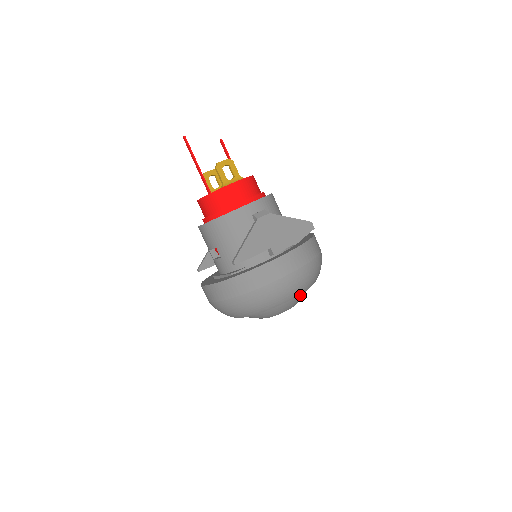
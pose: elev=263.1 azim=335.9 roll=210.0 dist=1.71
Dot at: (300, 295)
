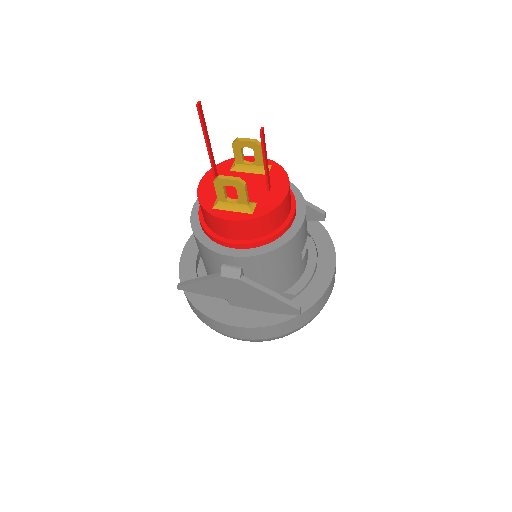
Dot at: occluded
